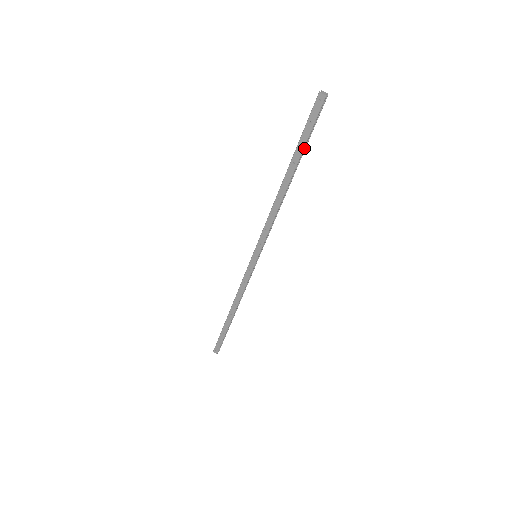
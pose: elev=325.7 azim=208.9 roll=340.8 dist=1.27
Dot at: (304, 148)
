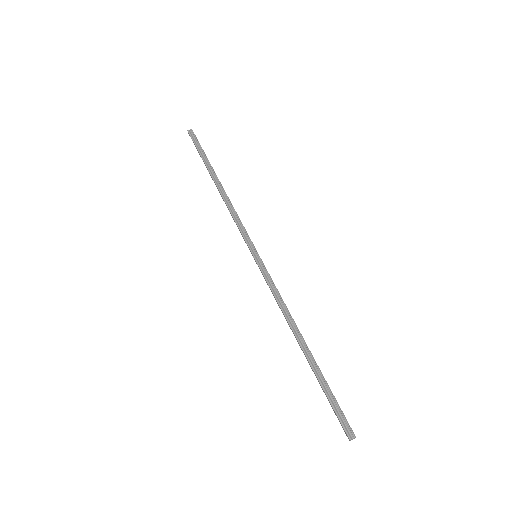
Dot at: (324, 382)
